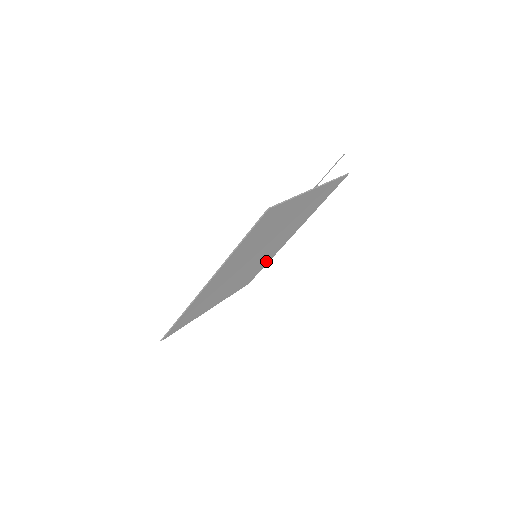
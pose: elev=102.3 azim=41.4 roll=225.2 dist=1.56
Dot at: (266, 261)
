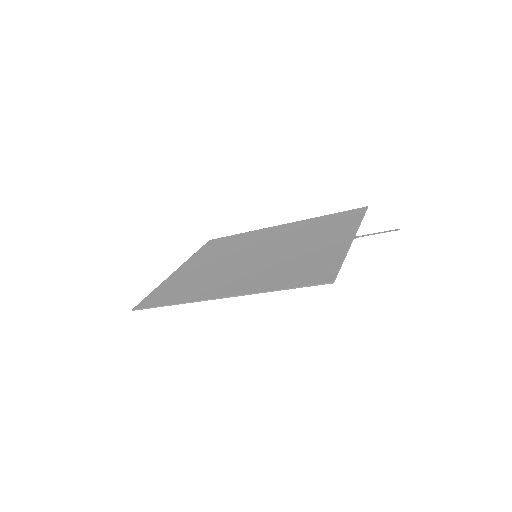
Dot at: (244, 237)
